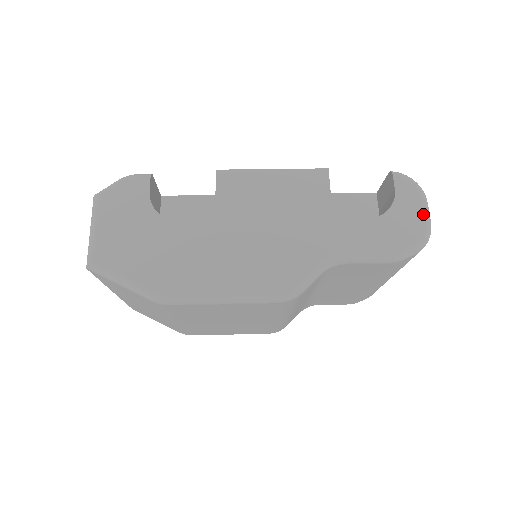
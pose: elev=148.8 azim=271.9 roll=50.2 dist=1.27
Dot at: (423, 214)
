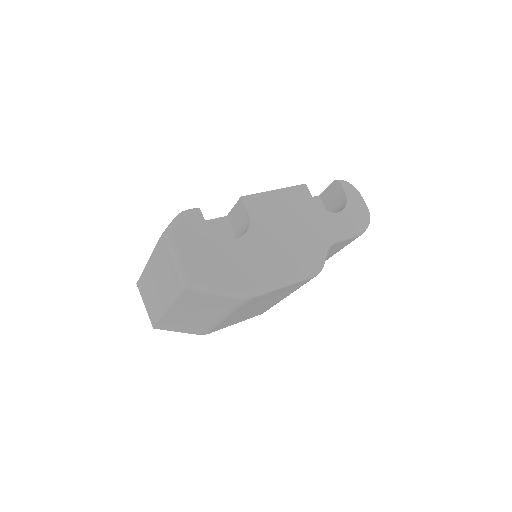
Dot at: (363, 203)
